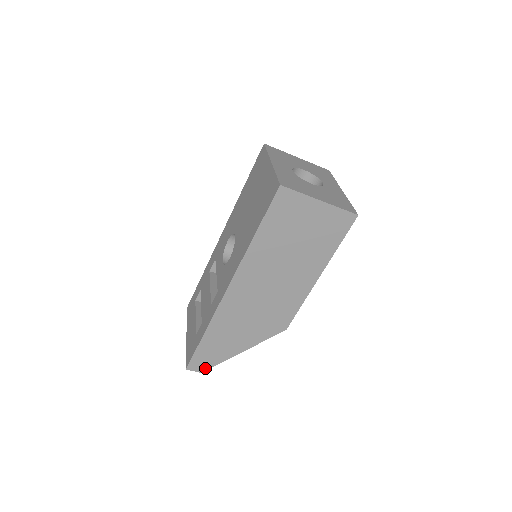
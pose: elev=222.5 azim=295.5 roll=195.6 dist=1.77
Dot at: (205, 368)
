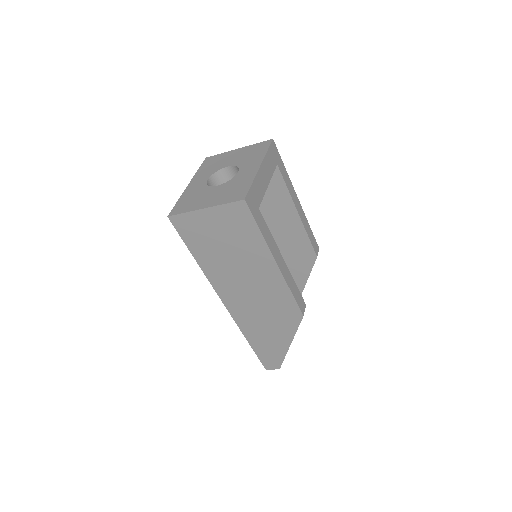
Dot at: (278, 365)
